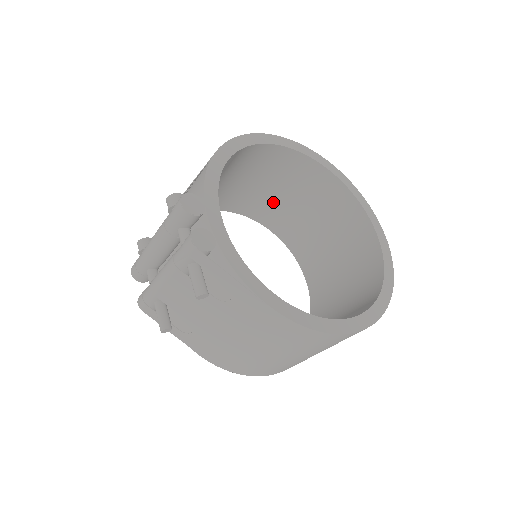
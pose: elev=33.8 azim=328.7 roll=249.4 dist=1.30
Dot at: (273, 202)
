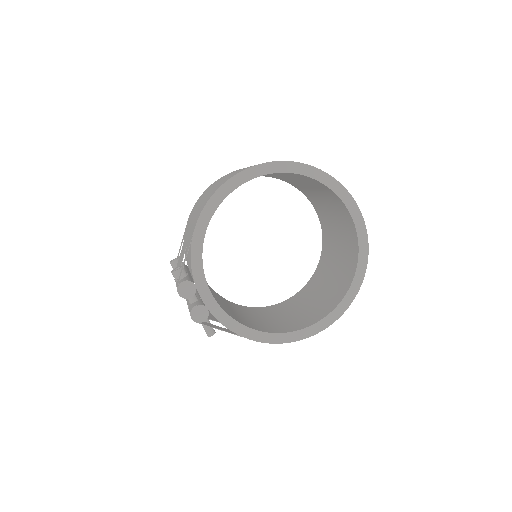
Dot at: (273, 175)
